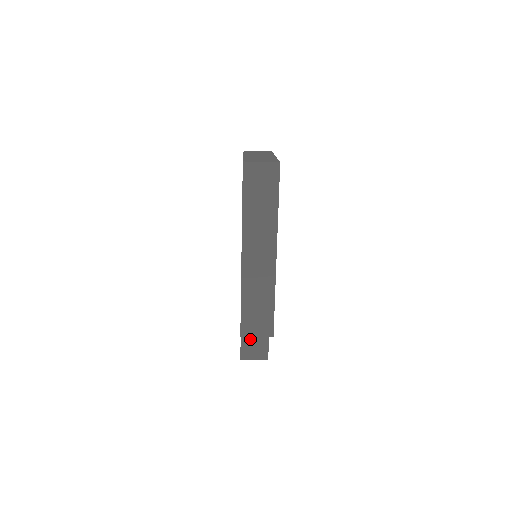
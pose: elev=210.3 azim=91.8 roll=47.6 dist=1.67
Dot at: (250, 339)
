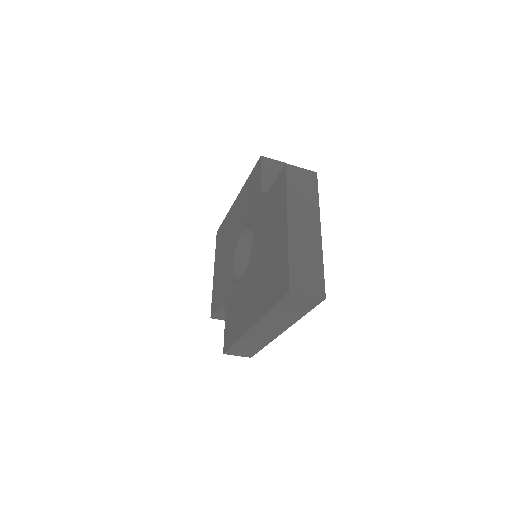
Dot at: occluded
